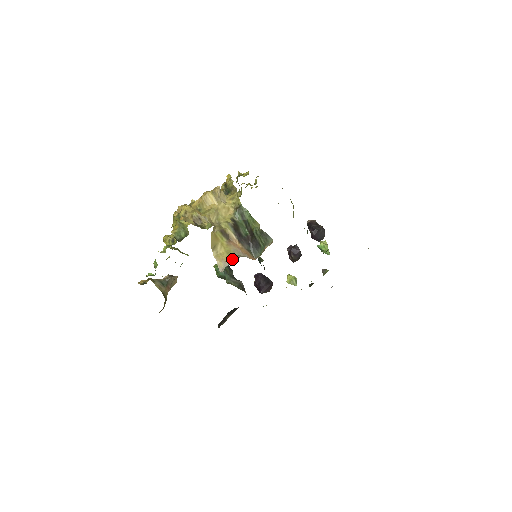
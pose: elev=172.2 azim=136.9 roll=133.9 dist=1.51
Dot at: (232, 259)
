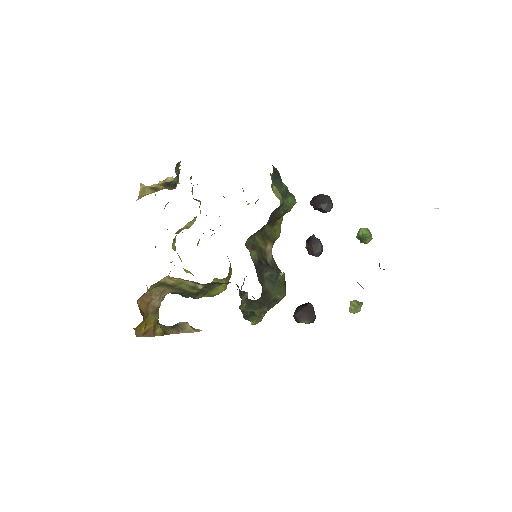
Dot at: occluded
